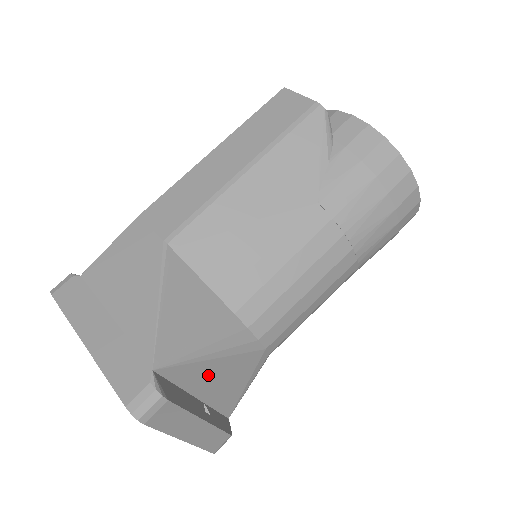
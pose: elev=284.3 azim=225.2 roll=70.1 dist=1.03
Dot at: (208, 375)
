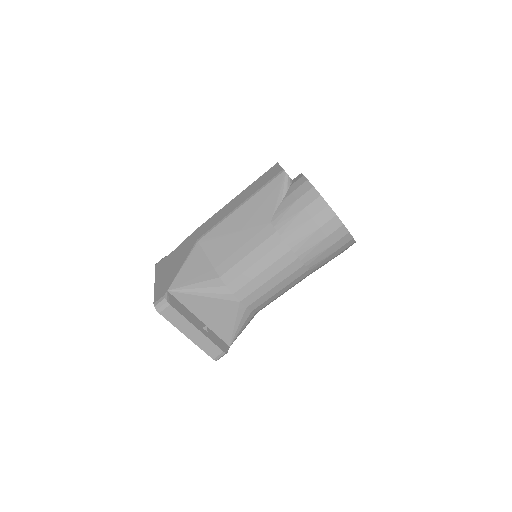
Dot at: (203, 306)
